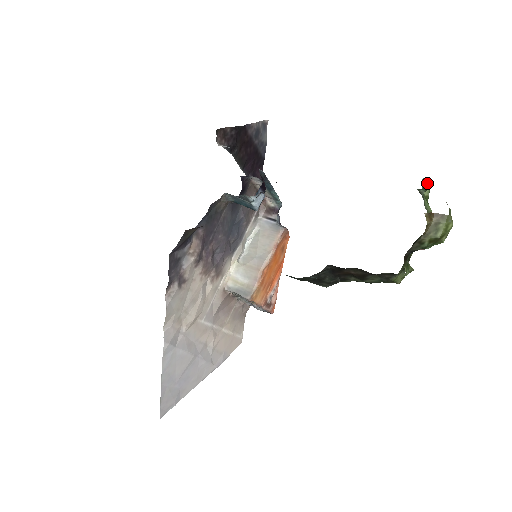
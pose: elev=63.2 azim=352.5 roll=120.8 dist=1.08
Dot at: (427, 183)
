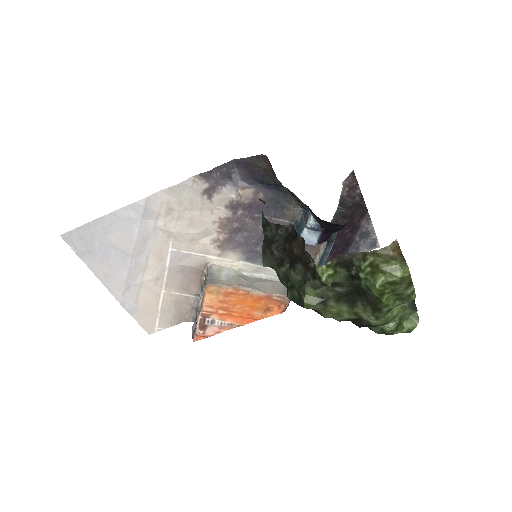
Dot at: (416, 322)
